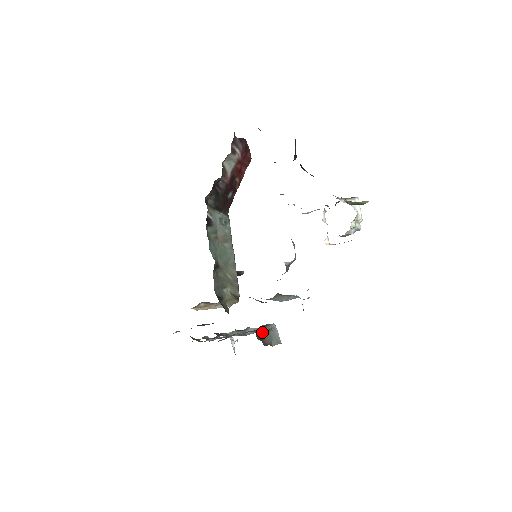
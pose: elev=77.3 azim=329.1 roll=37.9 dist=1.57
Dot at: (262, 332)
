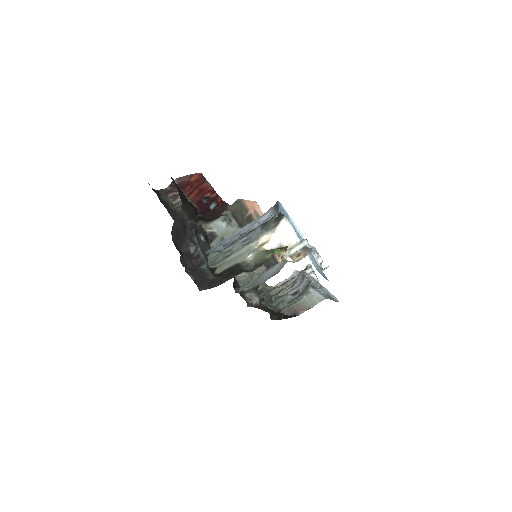
Dot at: (293, 306)
